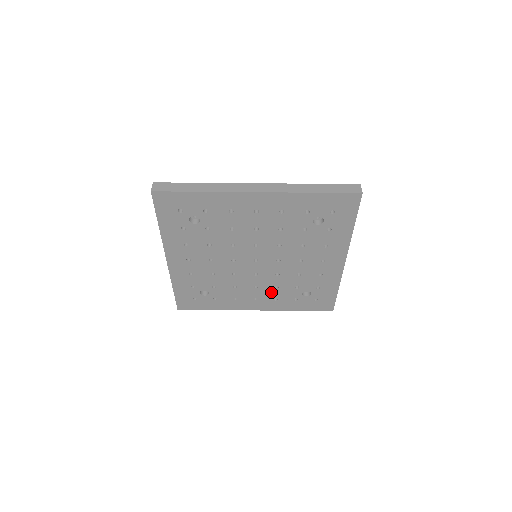
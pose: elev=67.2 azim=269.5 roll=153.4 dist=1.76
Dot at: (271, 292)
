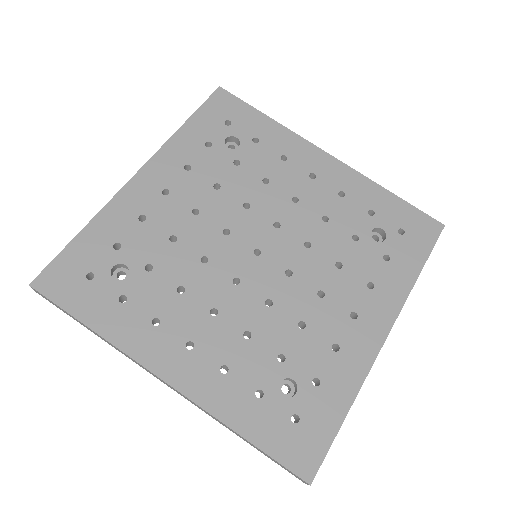
Dot at: (230, 343)
